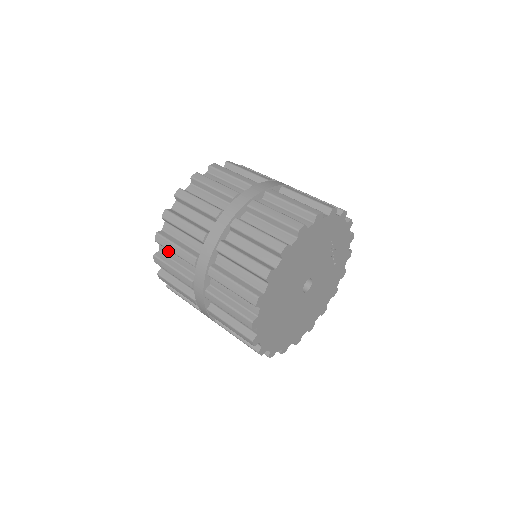
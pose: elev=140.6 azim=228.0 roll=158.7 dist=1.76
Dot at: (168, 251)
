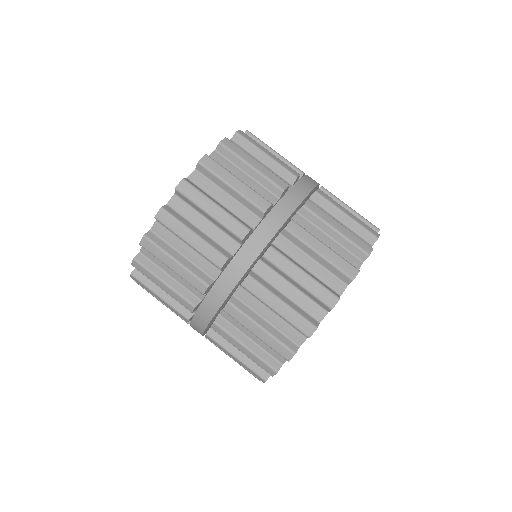
Dot at: occluded
